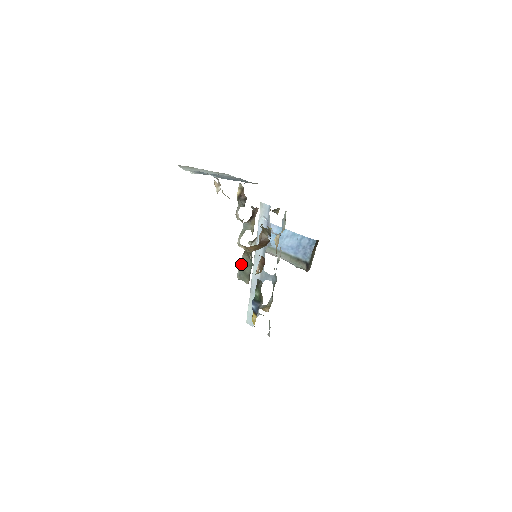
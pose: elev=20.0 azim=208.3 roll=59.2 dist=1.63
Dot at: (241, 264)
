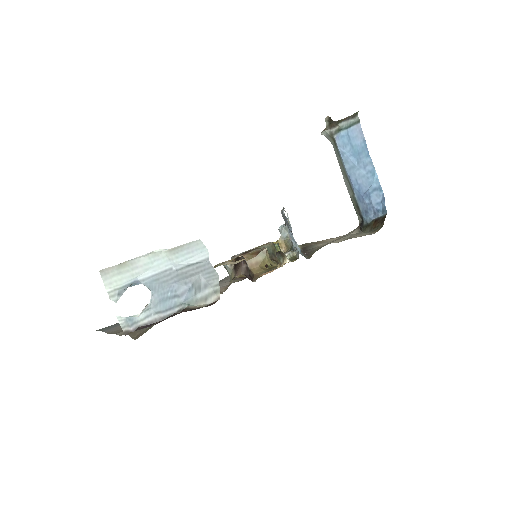
Dot at: occluded
